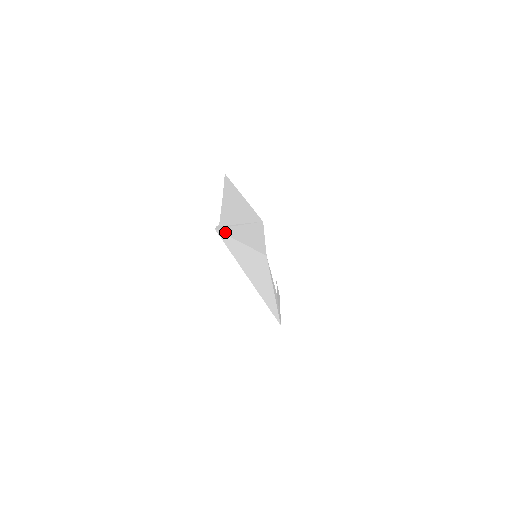
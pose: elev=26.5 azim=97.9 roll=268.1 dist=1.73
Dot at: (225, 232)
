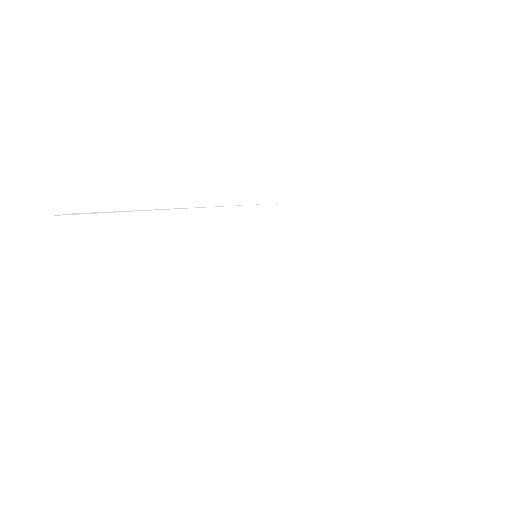
Dot at: (94, 220)
